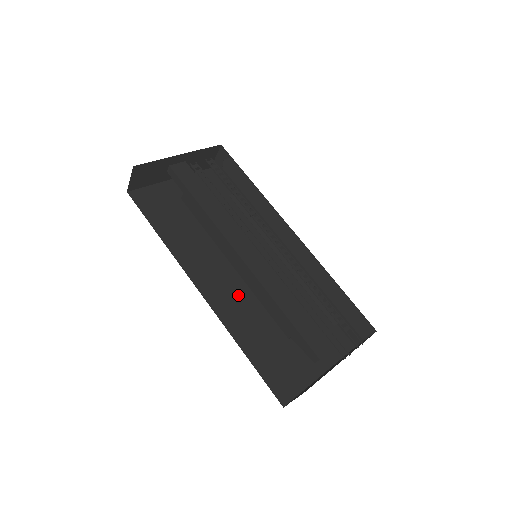
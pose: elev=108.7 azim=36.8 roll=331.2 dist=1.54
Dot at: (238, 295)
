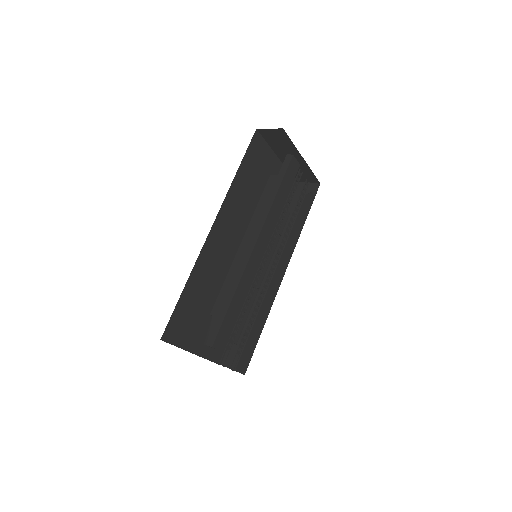
Dot at: (221, 258)
